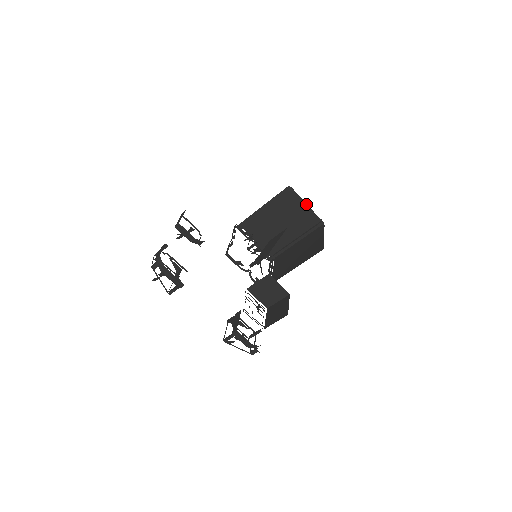
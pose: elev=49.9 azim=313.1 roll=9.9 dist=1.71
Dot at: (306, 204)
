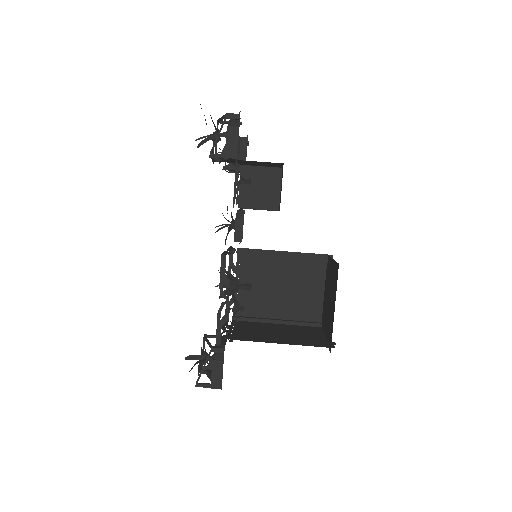
Dot at: occluded
